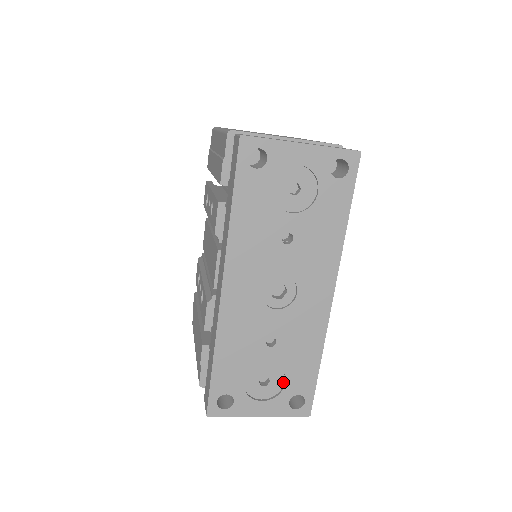
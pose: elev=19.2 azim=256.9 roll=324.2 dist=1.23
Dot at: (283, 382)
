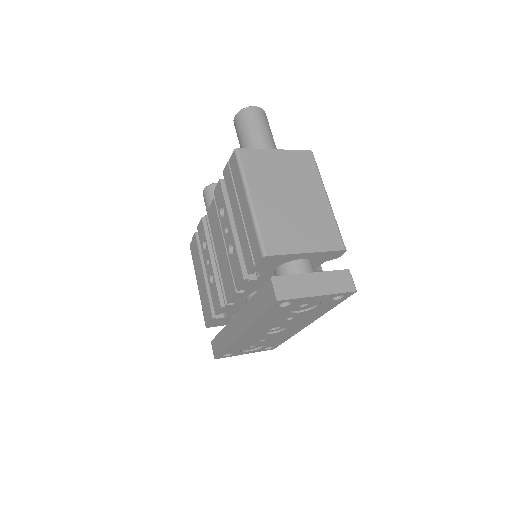
Dot at: (263, 345)
